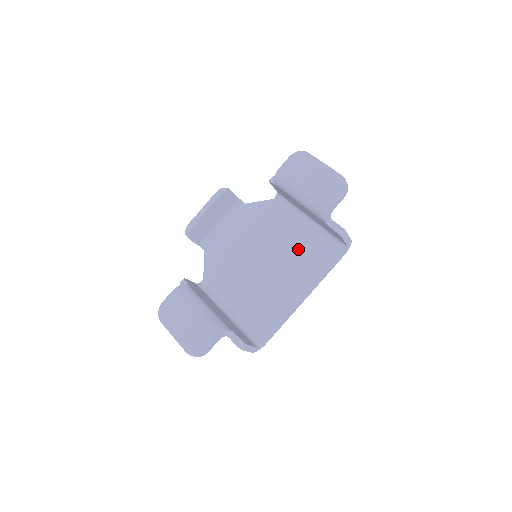
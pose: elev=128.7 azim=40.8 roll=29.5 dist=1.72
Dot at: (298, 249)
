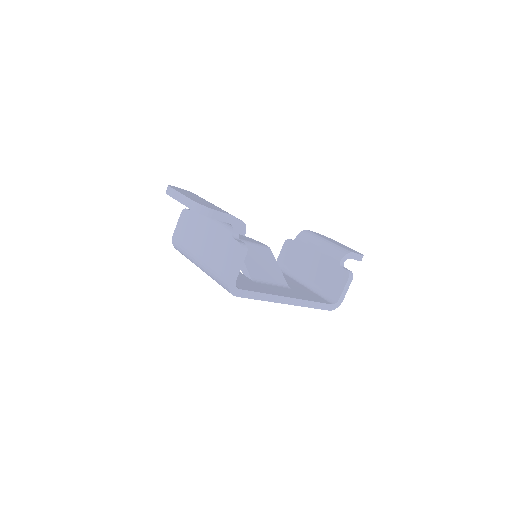
Dot at: (289, 284)
